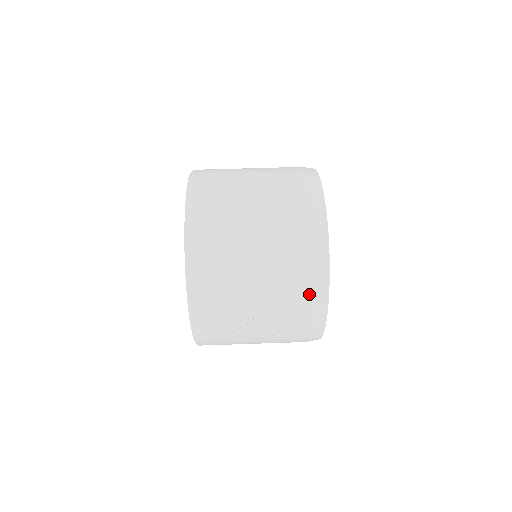
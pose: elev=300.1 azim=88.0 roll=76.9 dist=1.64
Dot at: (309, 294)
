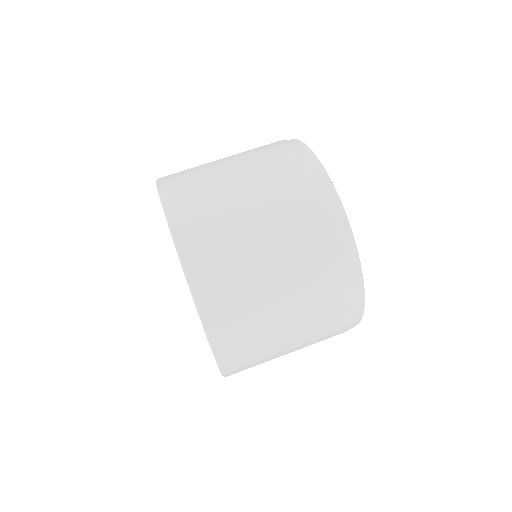
Dot at: (342, 331)
